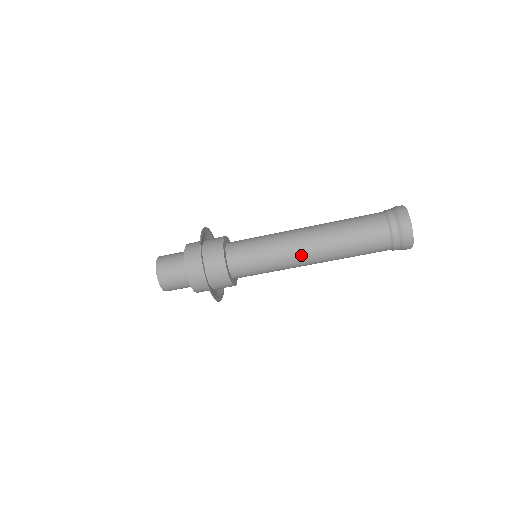
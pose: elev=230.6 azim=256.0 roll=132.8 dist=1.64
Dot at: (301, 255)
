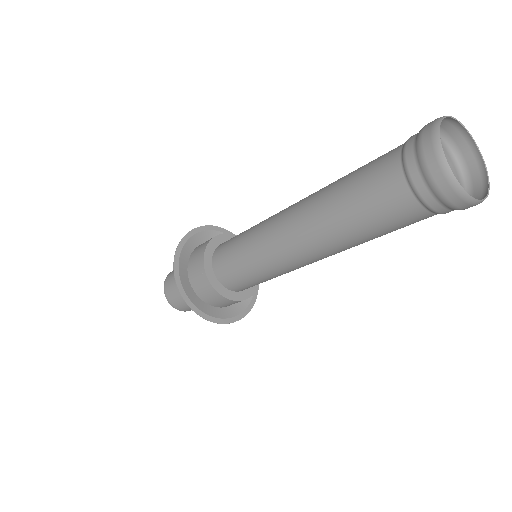
Dot at: (288, 251)
